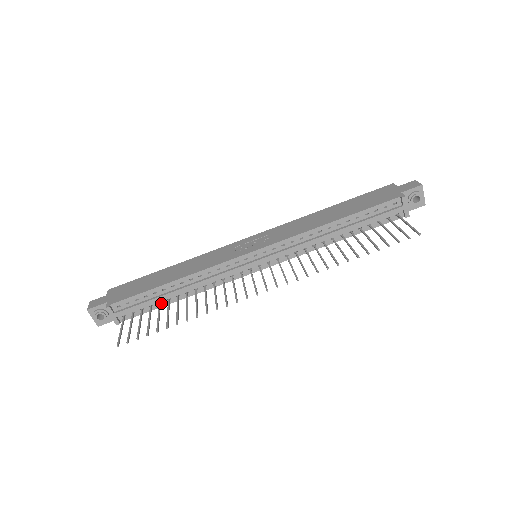
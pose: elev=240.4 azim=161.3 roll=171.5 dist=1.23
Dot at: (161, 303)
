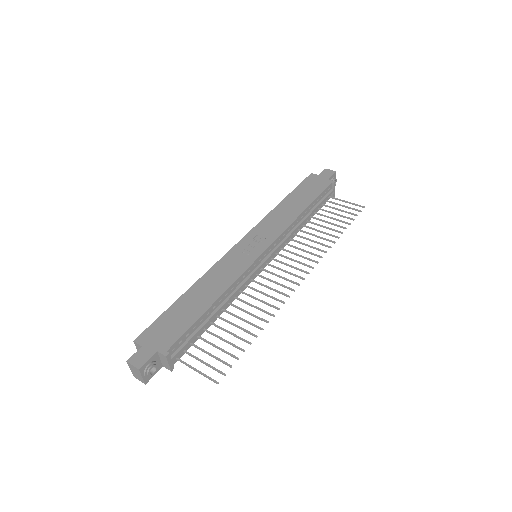
Dot at: (204, 329)
